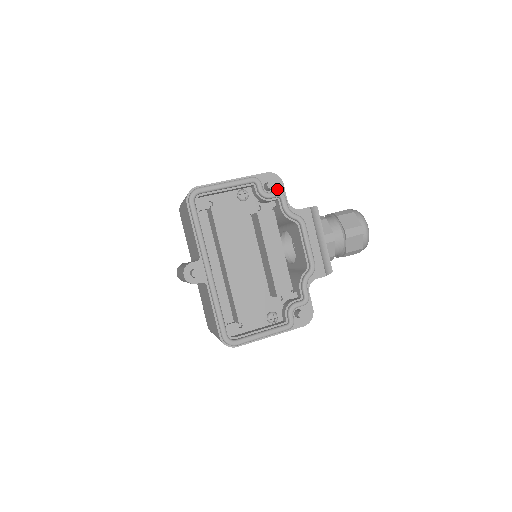
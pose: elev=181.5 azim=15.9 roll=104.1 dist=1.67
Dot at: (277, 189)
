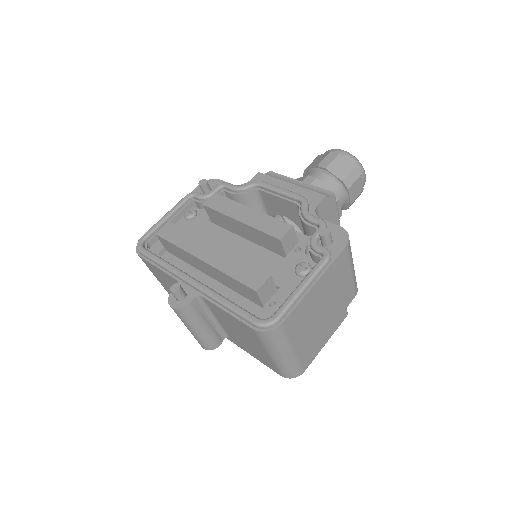
Dot at: occluded
